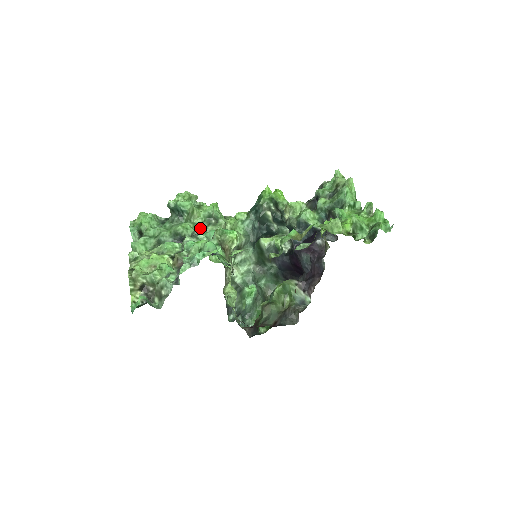
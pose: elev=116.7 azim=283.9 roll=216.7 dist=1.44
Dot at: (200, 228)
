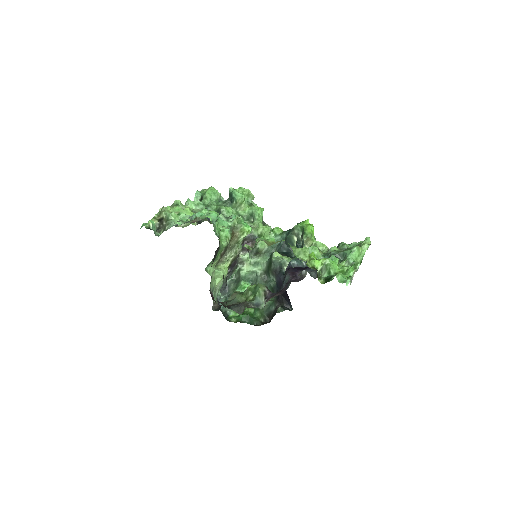
Dot at: occluded
